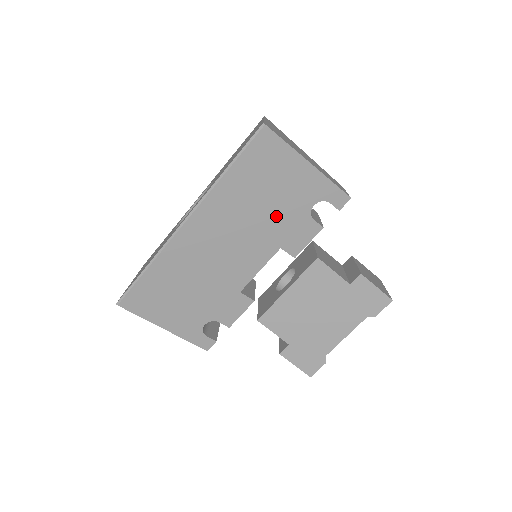
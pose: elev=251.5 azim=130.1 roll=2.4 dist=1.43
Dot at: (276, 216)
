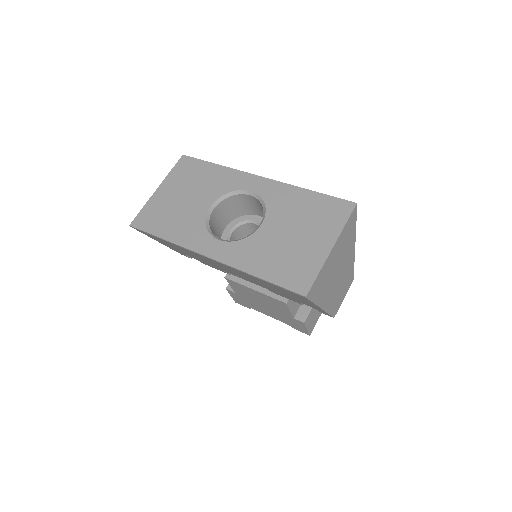
Dot at: (276, 291)
